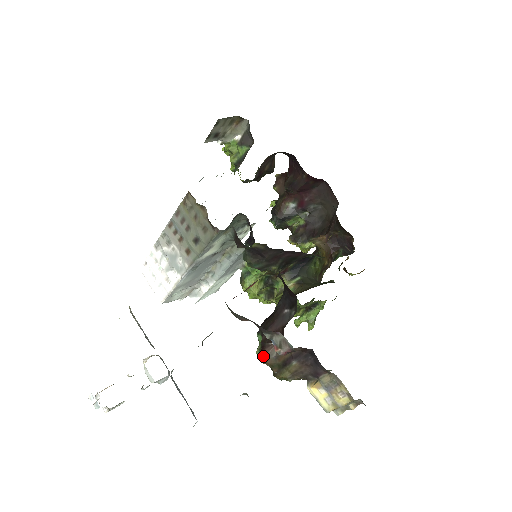
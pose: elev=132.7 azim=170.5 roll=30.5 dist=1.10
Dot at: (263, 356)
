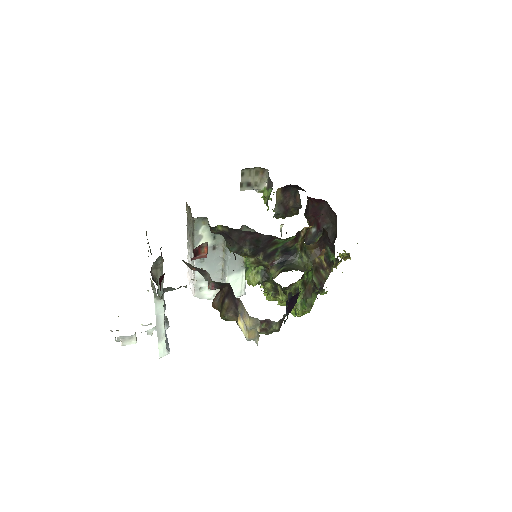
Dot at: (213, 301)
